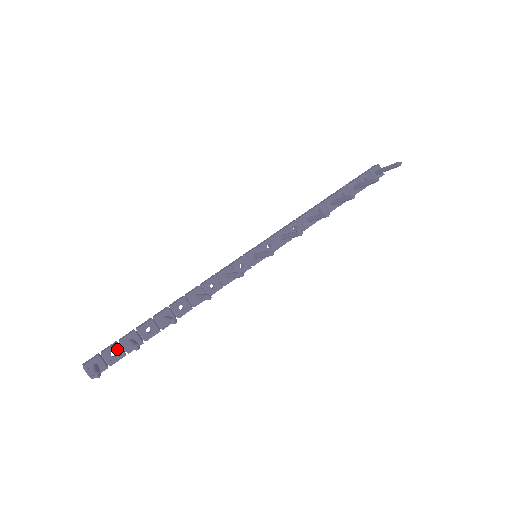
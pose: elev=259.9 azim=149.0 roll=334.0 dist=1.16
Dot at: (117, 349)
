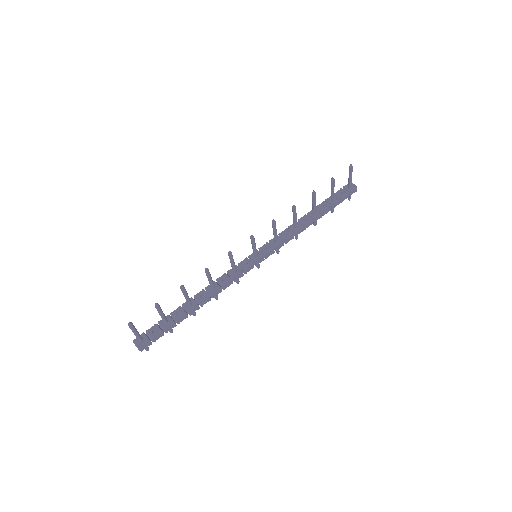
Dot at: (156, 328)
